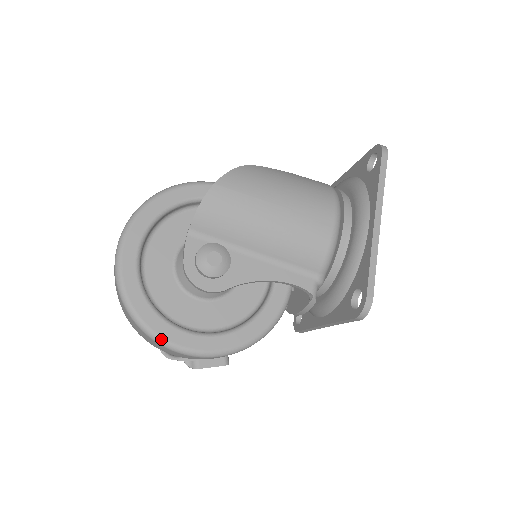
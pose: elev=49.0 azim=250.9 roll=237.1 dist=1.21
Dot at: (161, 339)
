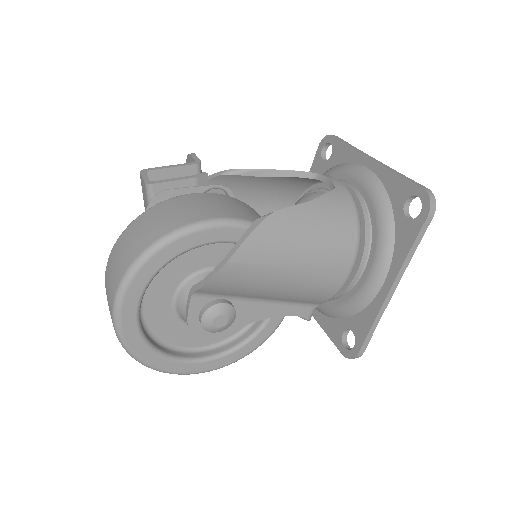
Dot at: (165, 372)
